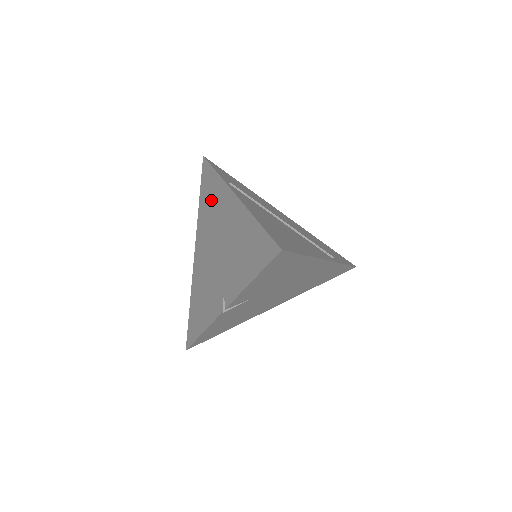
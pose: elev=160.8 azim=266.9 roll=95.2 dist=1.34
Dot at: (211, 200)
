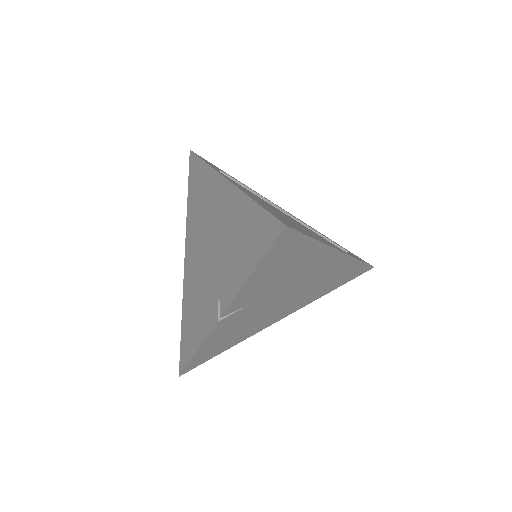
Dot at: (200, 195)
